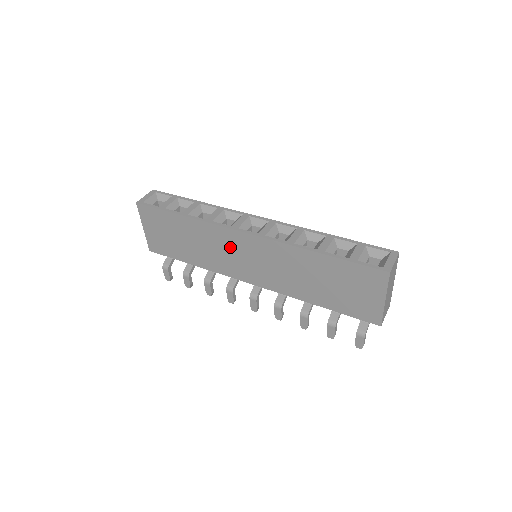
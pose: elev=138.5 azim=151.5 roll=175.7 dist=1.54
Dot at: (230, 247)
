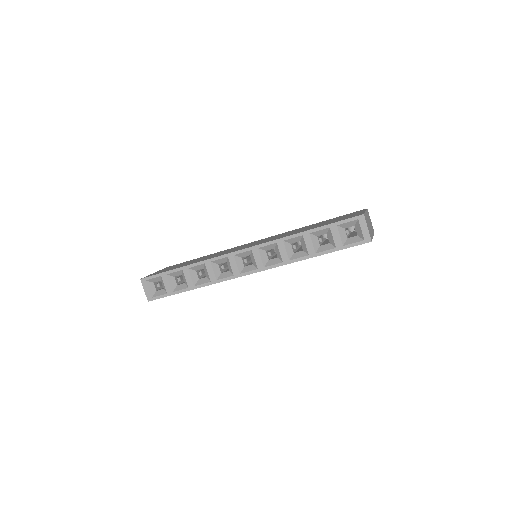
Dot at: occluded
